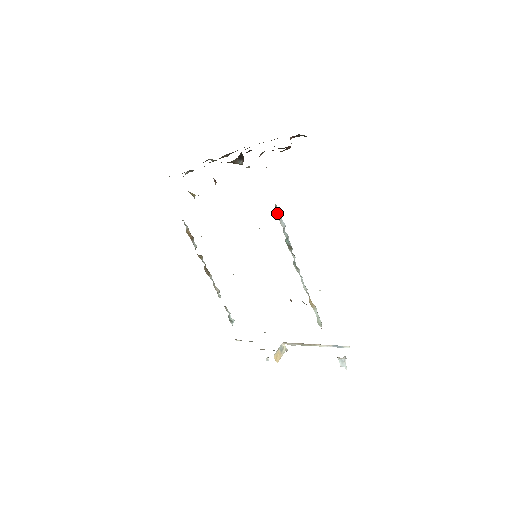
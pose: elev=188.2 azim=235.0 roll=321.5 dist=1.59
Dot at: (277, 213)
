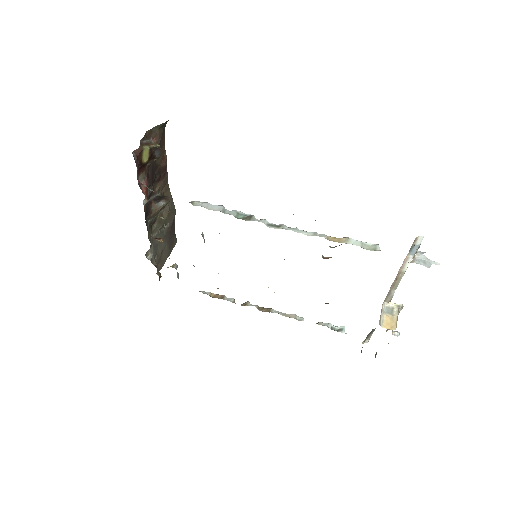
Dot at: occluded
